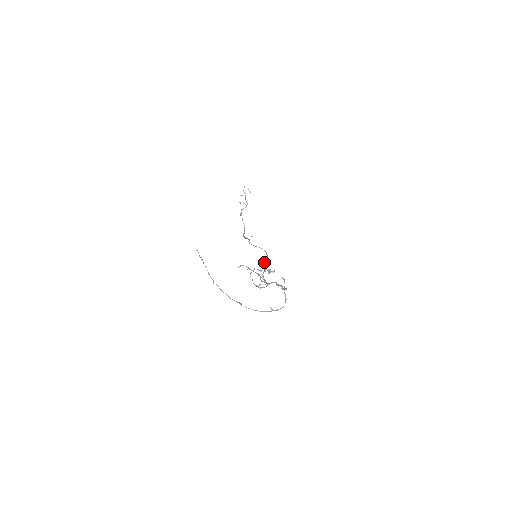
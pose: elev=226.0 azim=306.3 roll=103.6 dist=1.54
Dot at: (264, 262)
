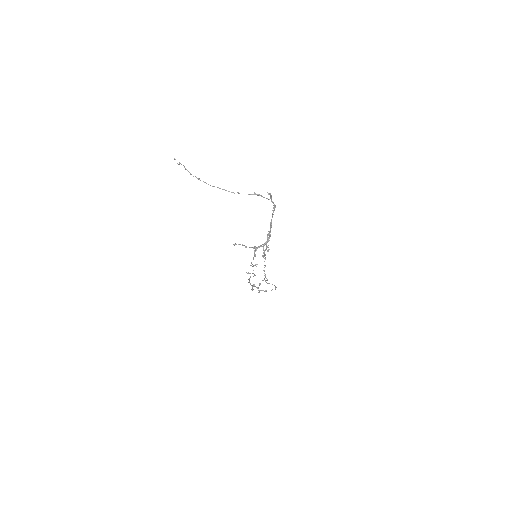
Dot at: occluded
